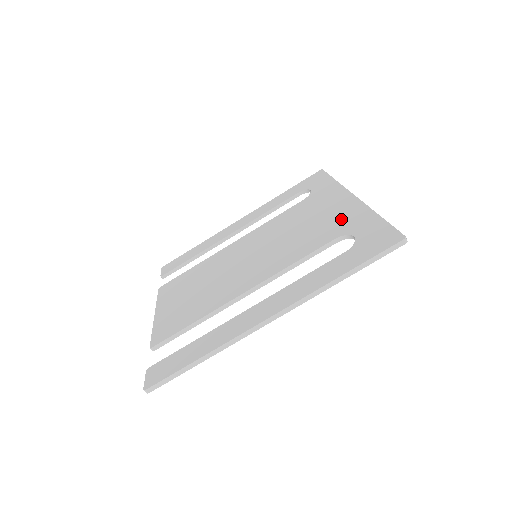
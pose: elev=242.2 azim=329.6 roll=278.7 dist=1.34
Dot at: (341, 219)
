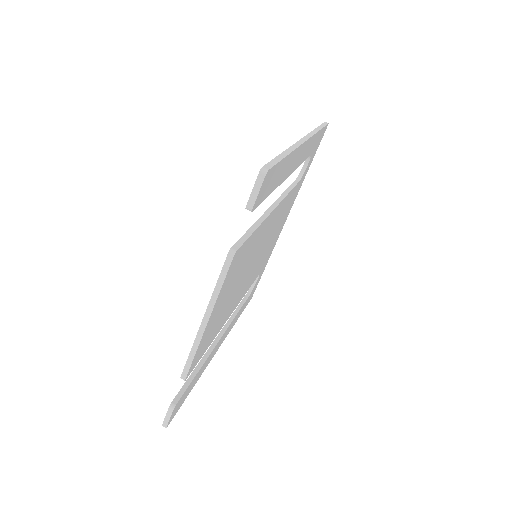
Dot at: occluded
